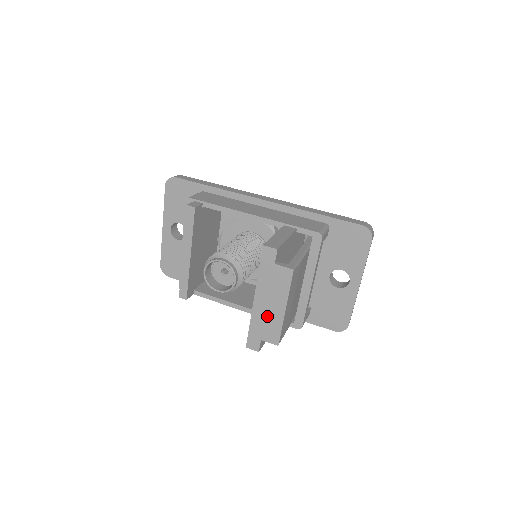
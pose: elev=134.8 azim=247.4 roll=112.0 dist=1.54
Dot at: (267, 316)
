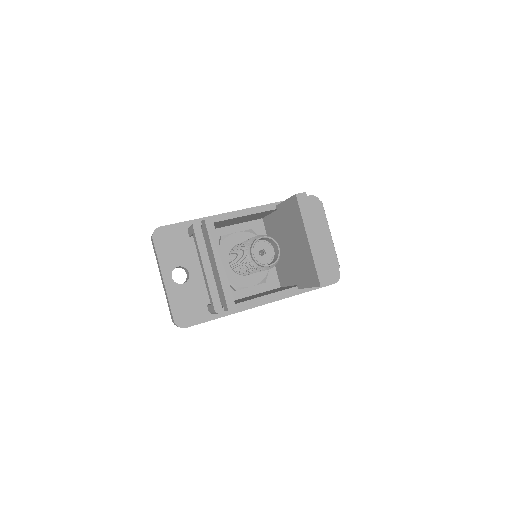
Dot at: (322, 248)
